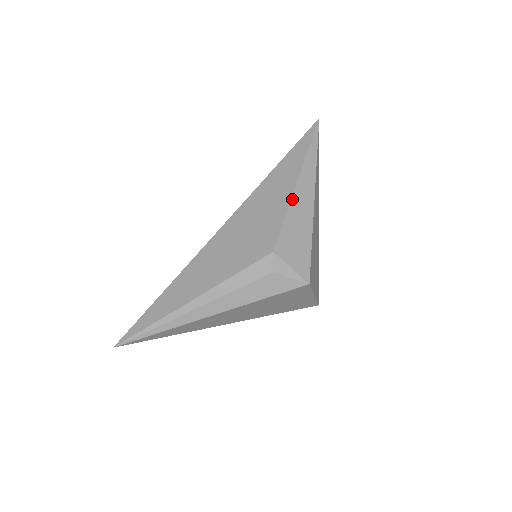
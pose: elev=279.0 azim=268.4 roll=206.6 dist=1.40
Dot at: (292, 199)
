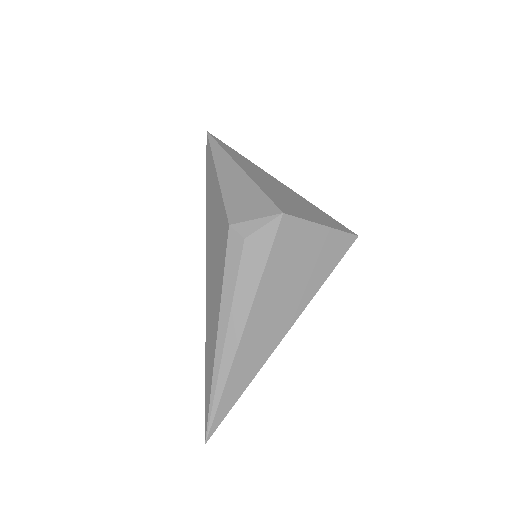
Dot at: (220, 184)
